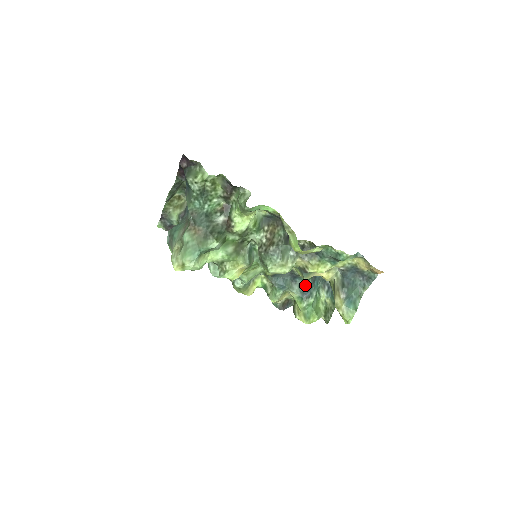
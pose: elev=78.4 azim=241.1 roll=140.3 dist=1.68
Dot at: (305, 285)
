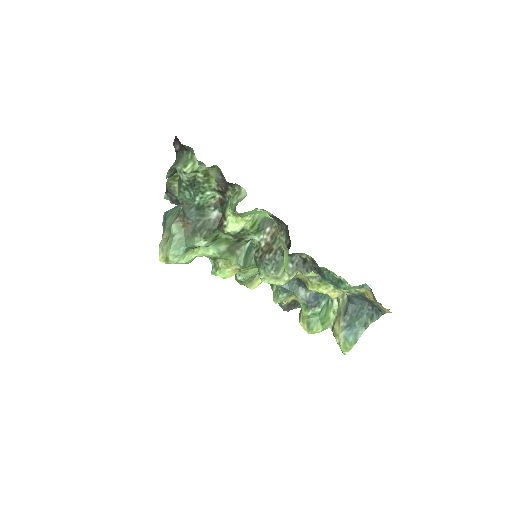
Dot at: (313, 292)
